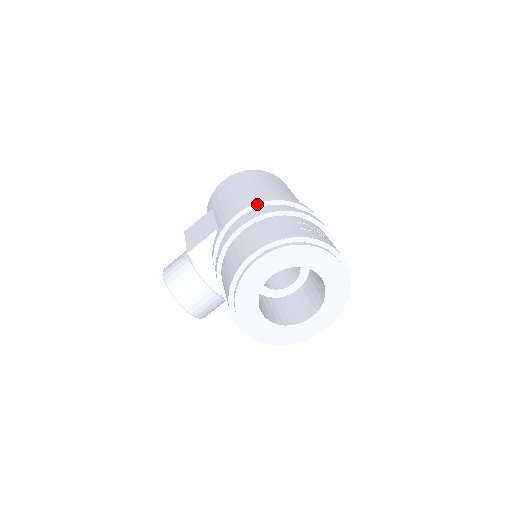
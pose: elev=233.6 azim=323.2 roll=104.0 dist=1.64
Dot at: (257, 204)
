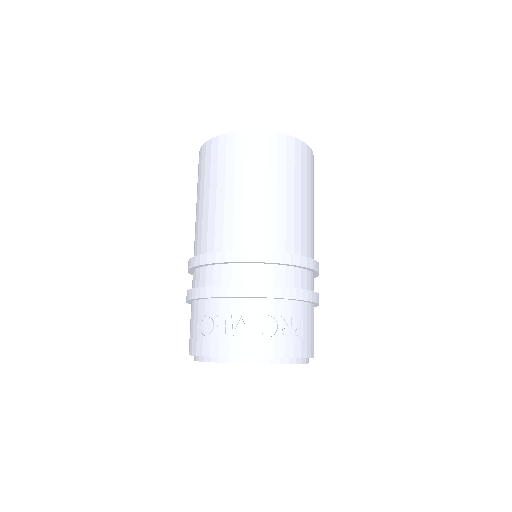
Dot at: (189, 270)
